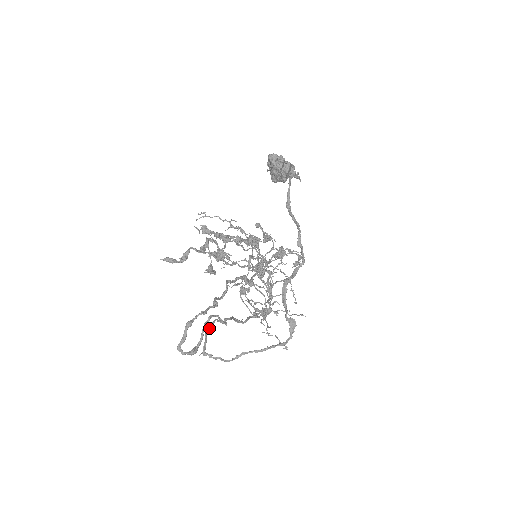
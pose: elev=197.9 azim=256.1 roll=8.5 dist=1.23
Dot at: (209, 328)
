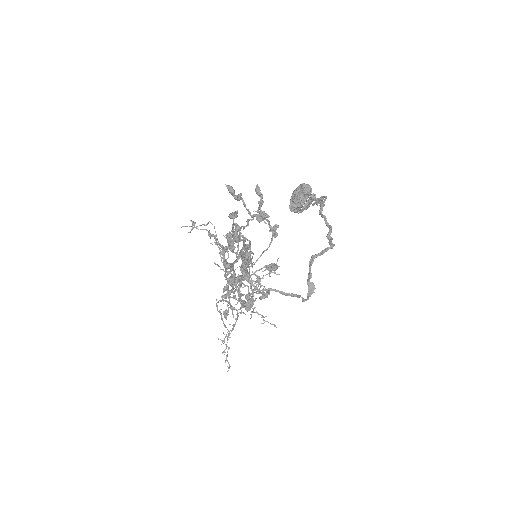
Dot at: (244, 257)
